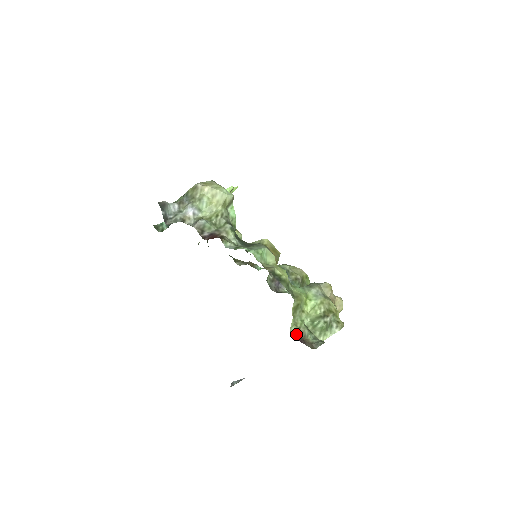
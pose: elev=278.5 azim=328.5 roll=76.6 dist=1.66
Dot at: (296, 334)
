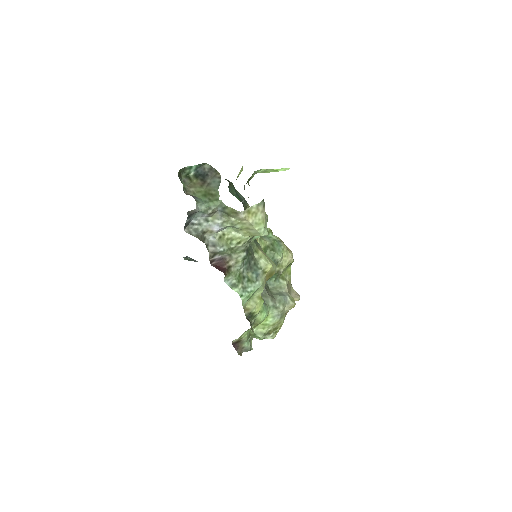
Dot at: (236, 342)
